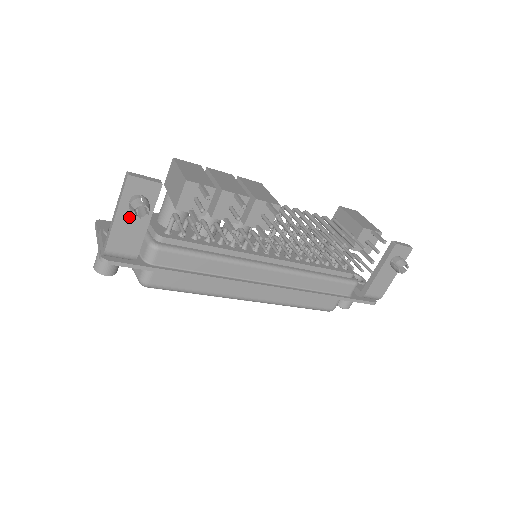
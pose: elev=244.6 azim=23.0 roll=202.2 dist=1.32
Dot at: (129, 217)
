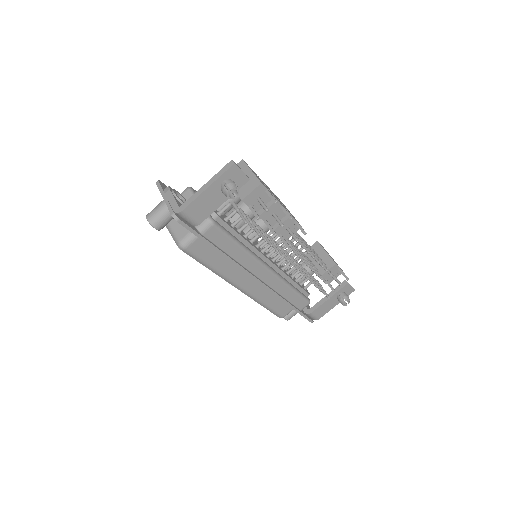
Dot at: (215, 193)
